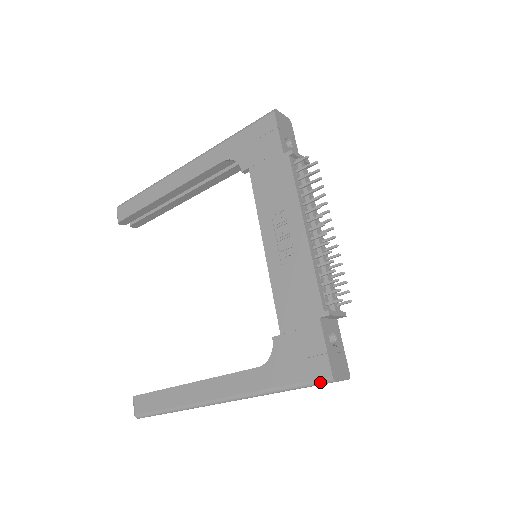
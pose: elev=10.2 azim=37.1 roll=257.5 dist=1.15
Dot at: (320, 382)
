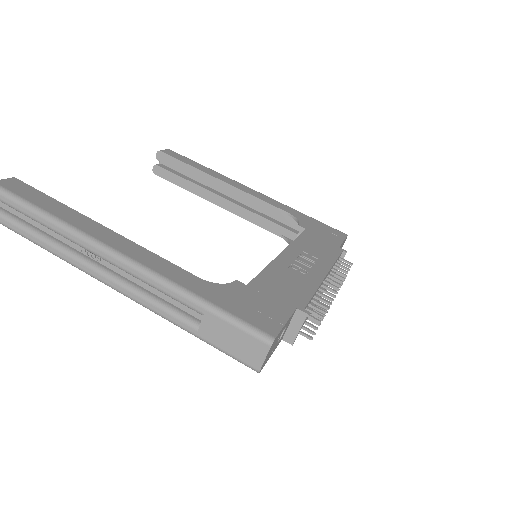
Dot at: (257, 331)
